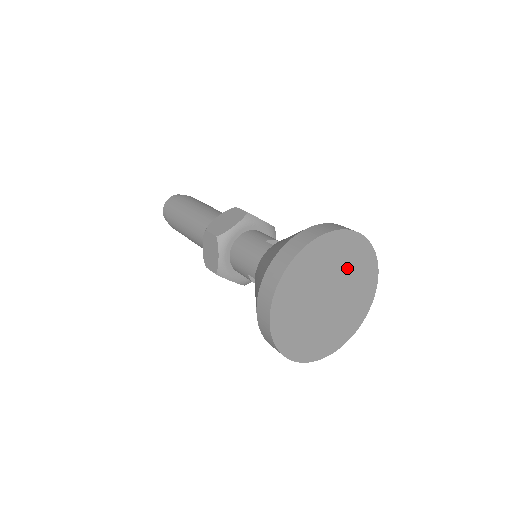
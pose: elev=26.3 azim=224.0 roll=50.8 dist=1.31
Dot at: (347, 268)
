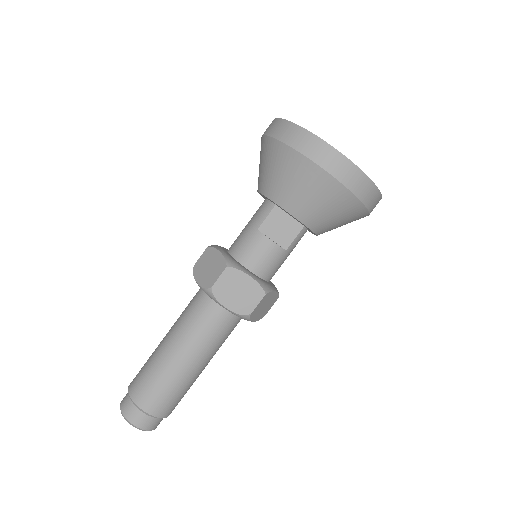
Dot at: occluded
